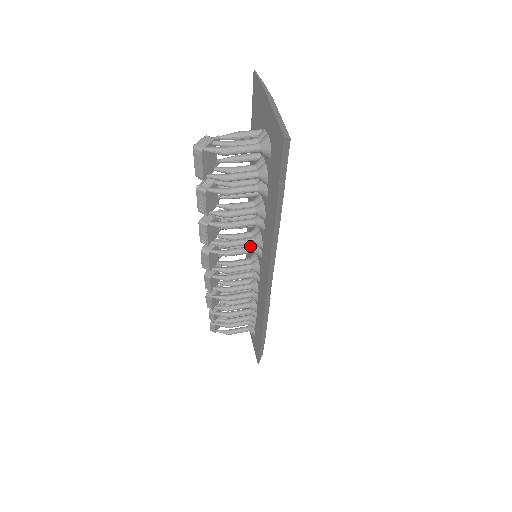
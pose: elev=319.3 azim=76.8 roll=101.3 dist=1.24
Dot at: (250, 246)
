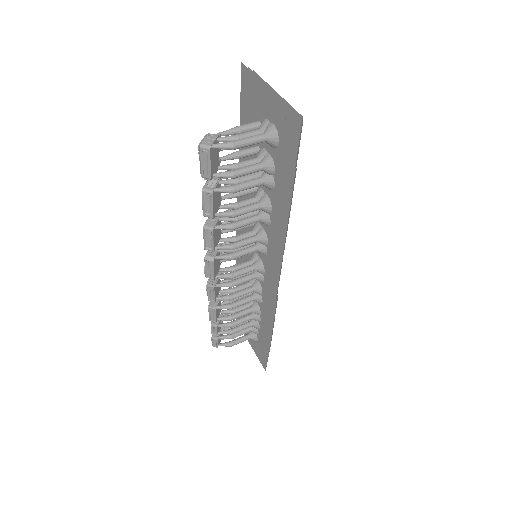
Dot at: (253, 245)
